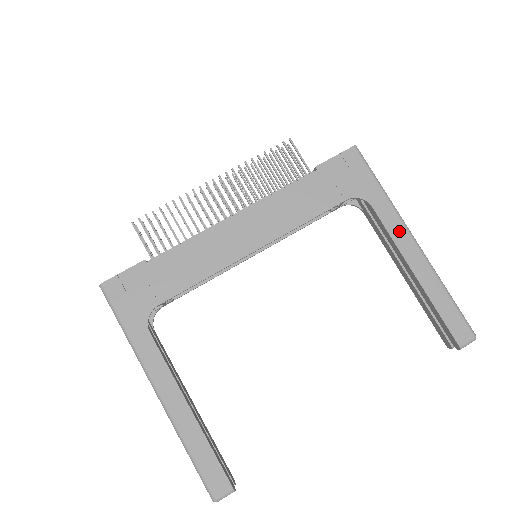
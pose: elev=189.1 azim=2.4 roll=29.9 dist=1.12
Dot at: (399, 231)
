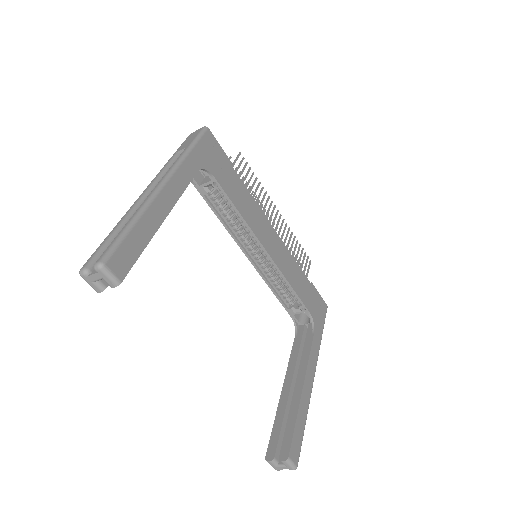
Dot at: (314, 361)
